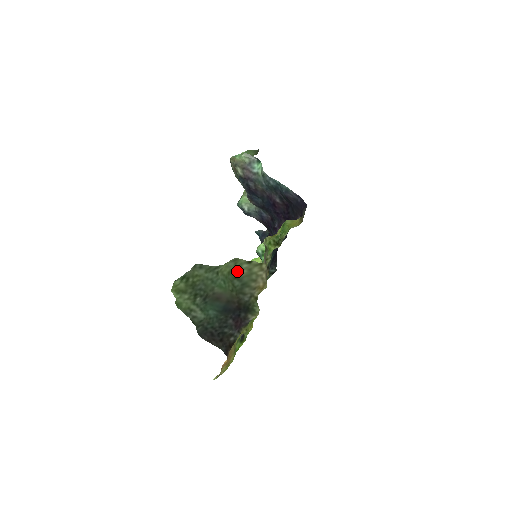
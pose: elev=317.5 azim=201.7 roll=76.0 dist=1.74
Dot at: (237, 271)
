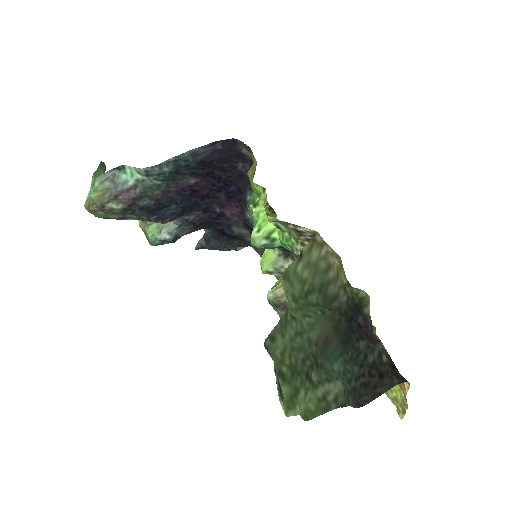
Dot at: (299, 286)
